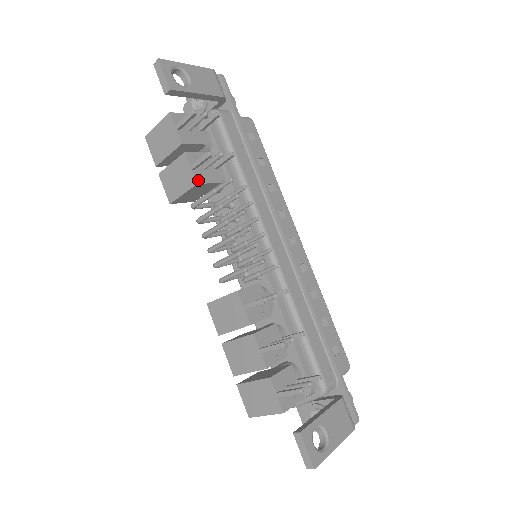
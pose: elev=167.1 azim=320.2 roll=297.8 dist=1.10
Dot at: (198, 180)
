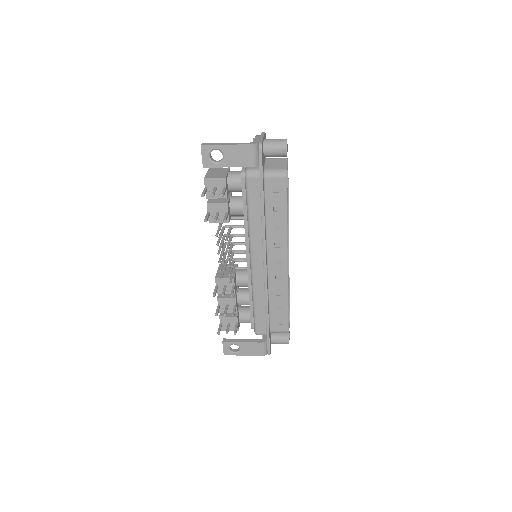
Dot at: (210, 220)
